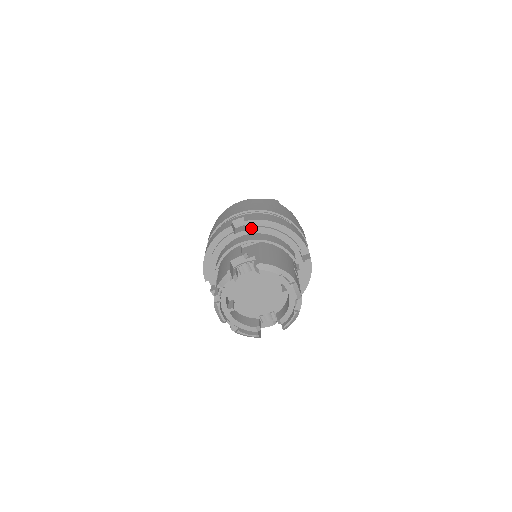
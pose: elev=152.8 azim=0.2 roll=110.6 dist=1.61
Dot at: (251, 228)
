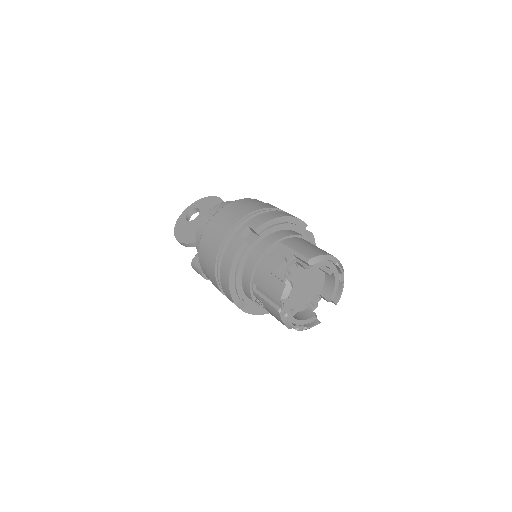
Dot at: (263, 233)
